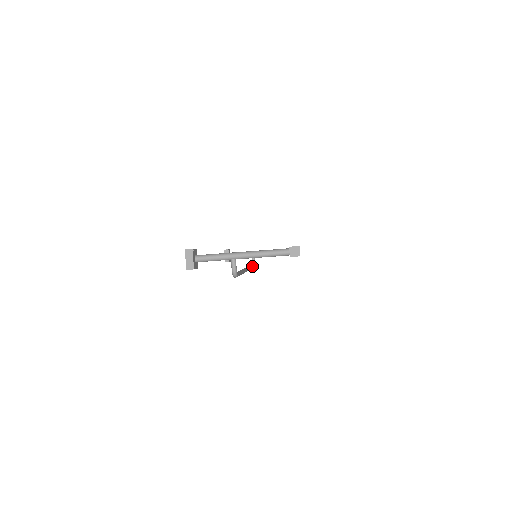
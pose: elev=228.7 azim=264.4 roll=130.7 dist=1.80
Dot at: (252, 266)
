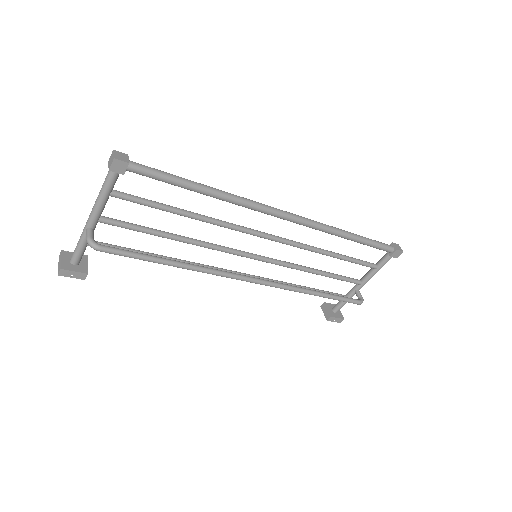
Dot at: (318, 291)
